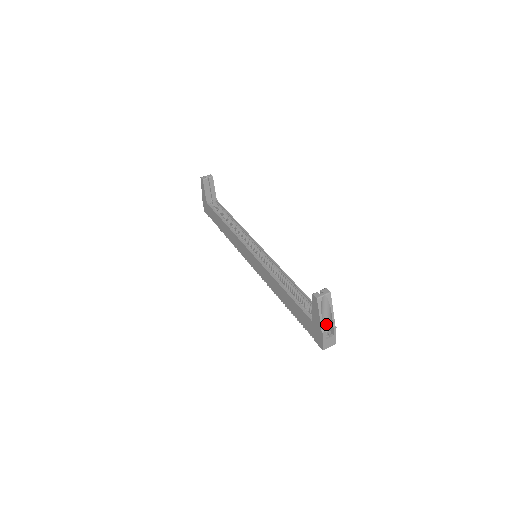
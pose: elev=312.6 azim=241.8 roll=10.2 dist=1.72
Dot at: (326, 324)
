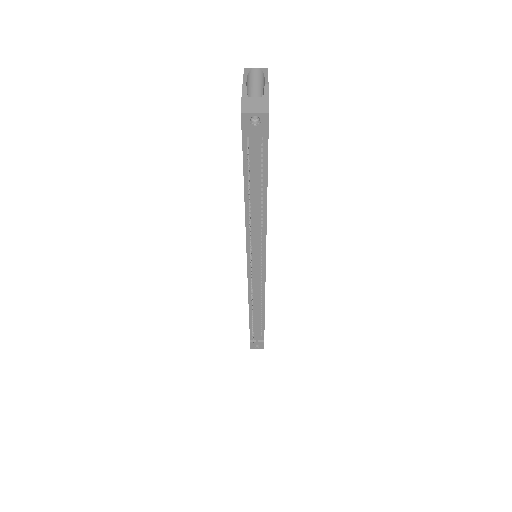
Dot at: occluded
